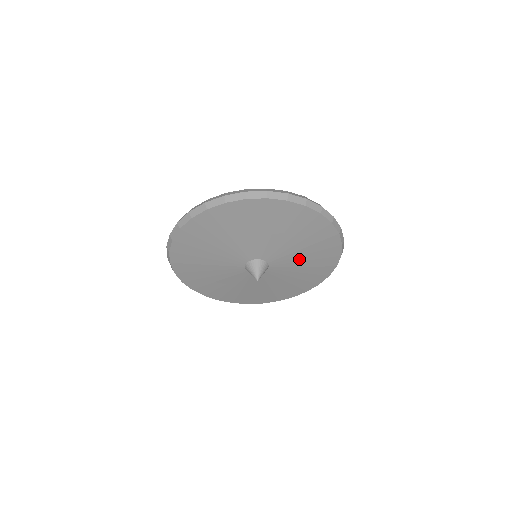
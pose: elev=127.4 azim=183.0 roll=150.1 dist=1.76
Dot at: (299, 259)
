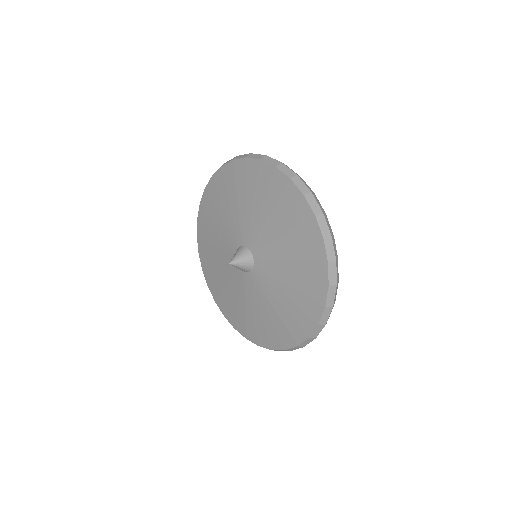
Dot at: (277, 294)
